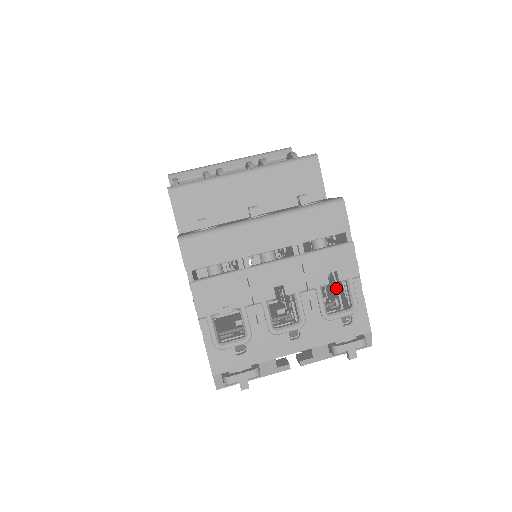
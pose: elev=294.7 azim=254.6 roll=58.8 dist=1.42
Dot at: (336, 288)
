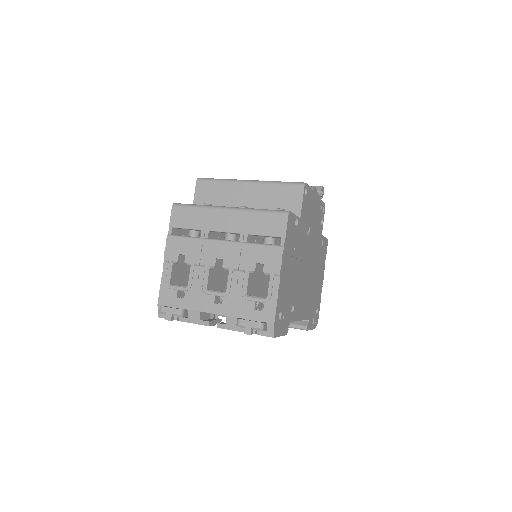
Dot at: occluded
